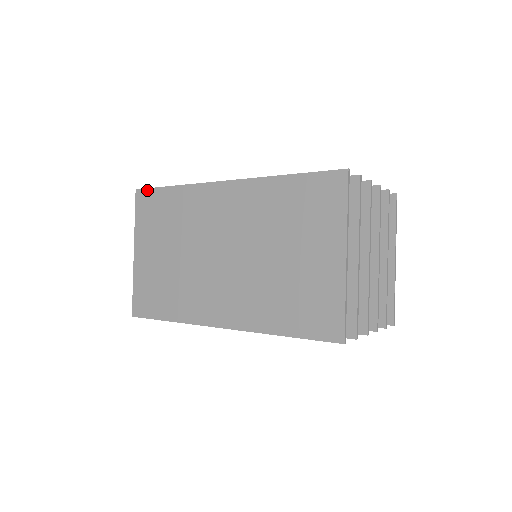
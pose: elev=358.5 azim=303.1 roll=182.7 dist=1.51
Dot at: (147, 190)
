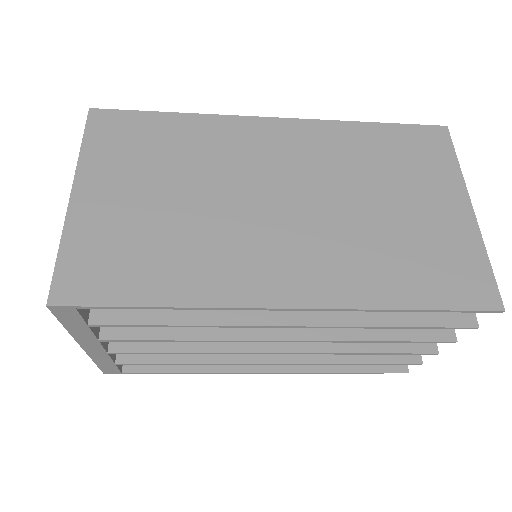
Dot at: (117, 111)
